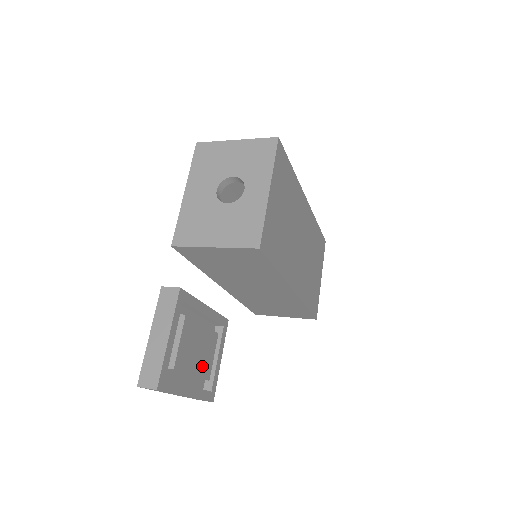
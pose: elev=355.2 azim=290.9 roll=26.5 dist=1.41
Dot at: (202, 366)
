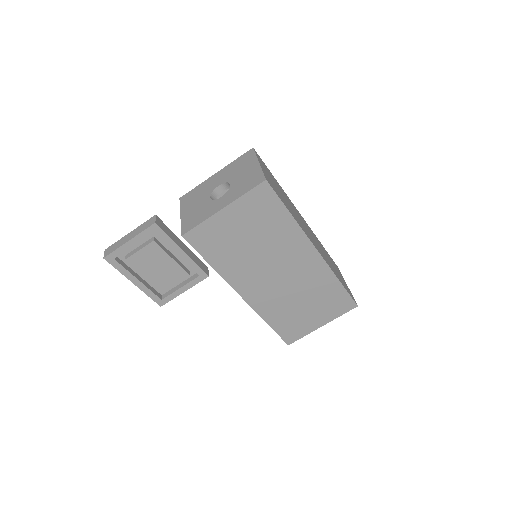
Dot at: (158, 279)
